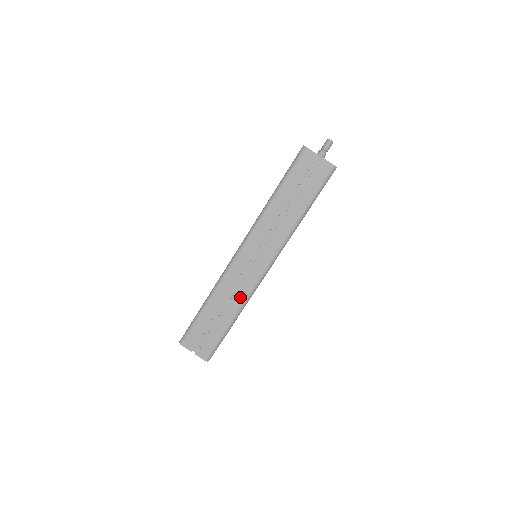
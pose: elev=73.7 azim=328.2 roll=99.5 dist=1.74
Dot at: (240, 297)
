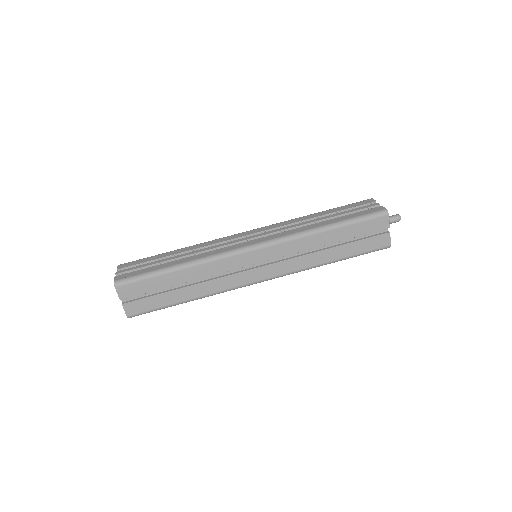
Dot at: (217, 286)
